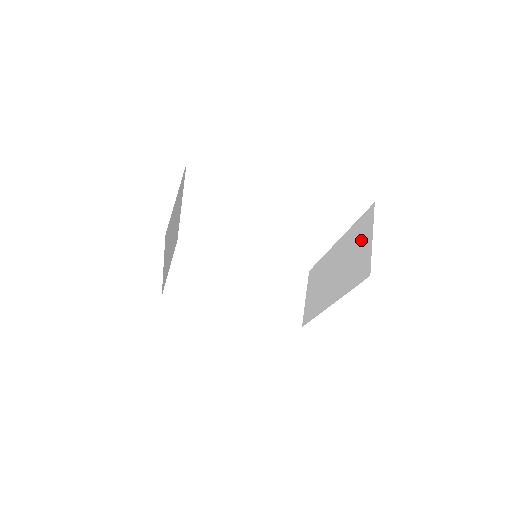
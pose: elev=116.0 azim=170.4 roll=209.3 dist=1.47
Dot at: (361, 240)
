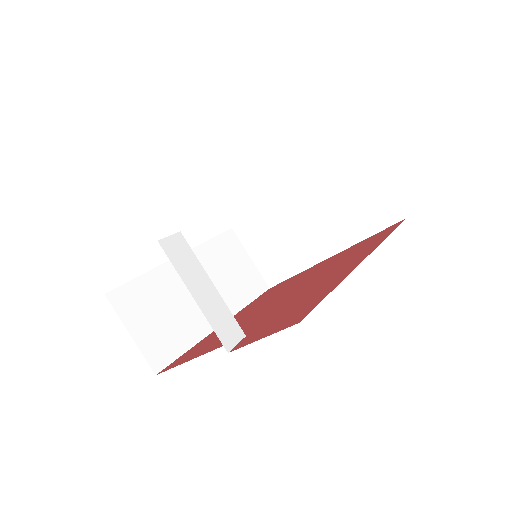
Dot at: occluded
